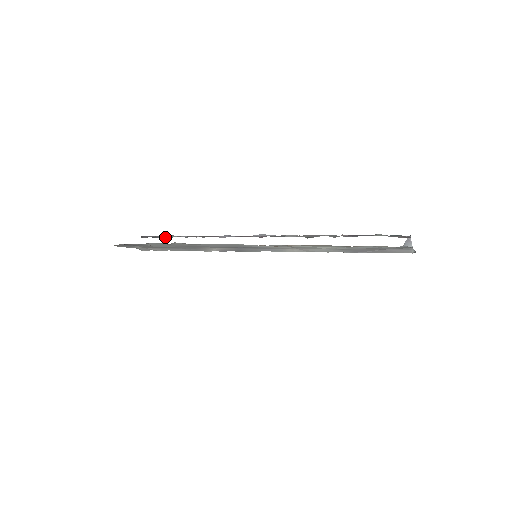
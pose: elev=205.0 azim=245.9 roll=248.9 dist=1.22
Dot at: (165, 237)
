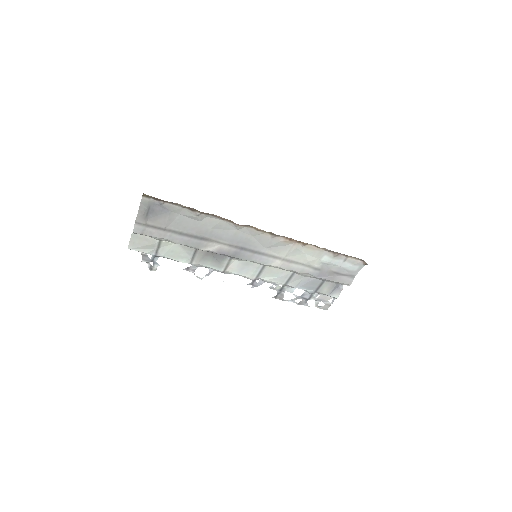
Dot at: occluded
